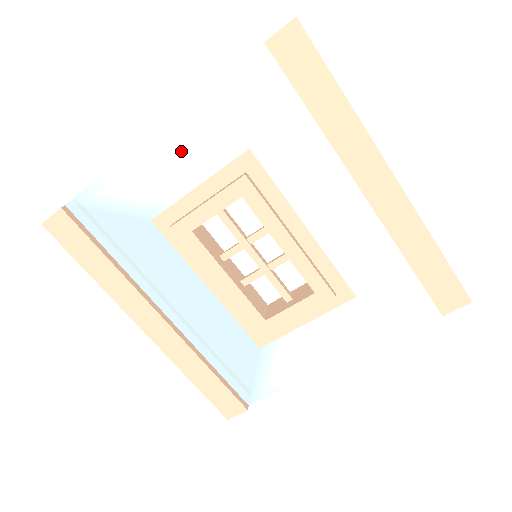
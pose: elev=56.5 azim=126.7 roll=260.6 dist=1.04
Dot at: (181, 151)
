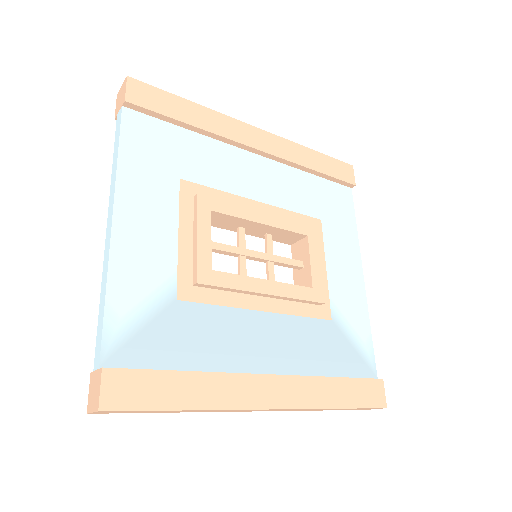
Dot at: (143, 220)
